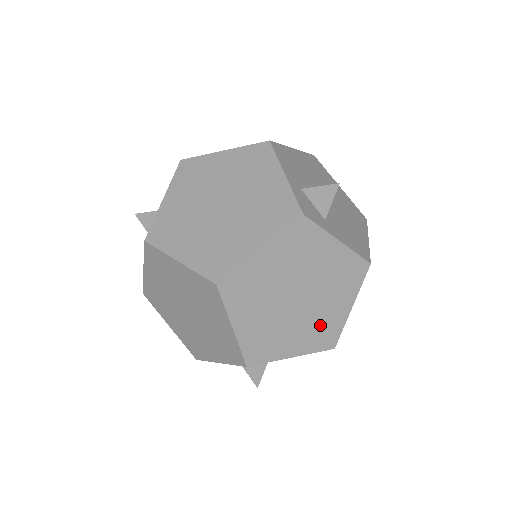
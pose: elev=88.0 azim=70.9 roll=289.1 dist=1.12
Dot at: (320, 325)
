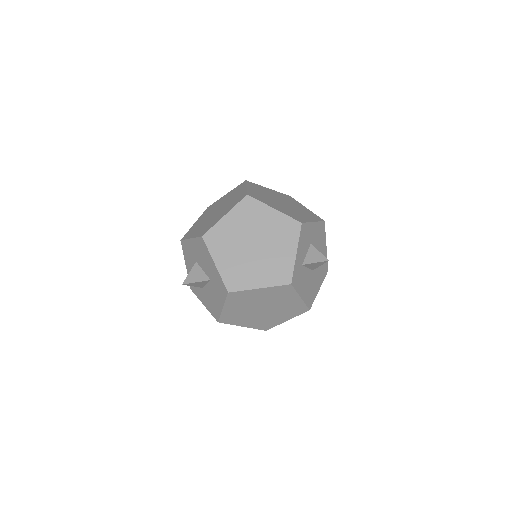
Dot at: (305, 212)
